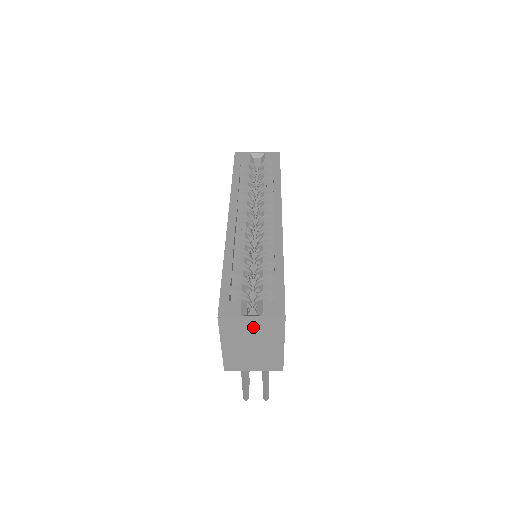
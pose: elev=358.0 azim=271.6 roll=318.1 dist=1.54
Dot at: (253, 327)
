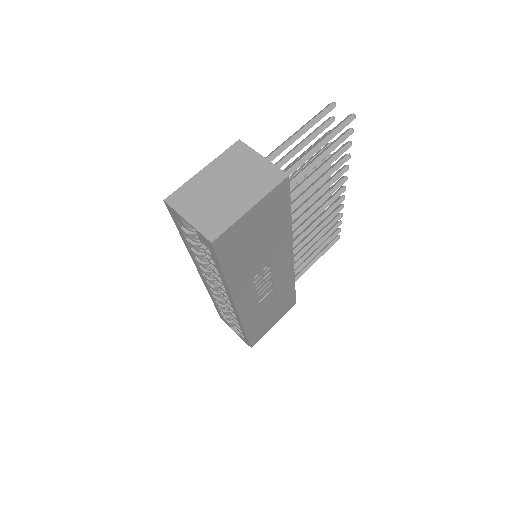
Dot at: occluded
